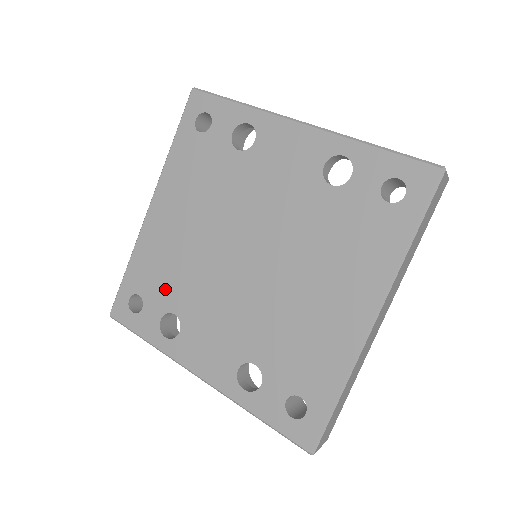
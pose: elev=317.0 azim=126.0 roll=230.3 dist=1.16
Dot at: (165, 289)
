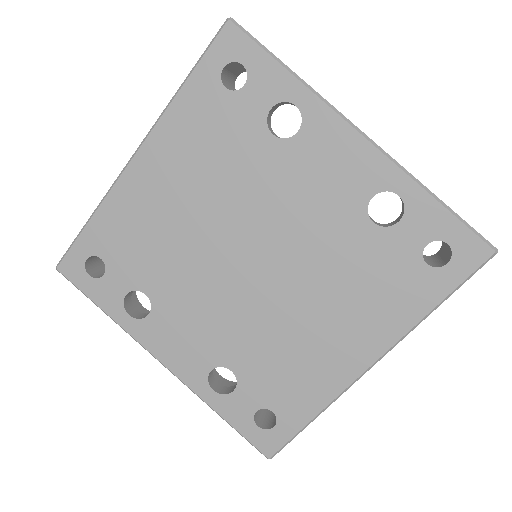
Dot at: (138, 264)
